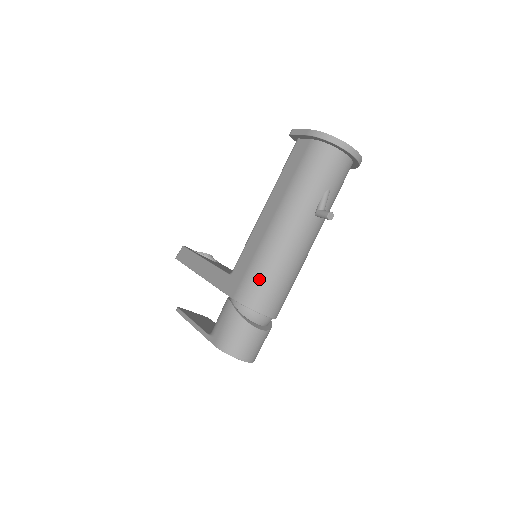
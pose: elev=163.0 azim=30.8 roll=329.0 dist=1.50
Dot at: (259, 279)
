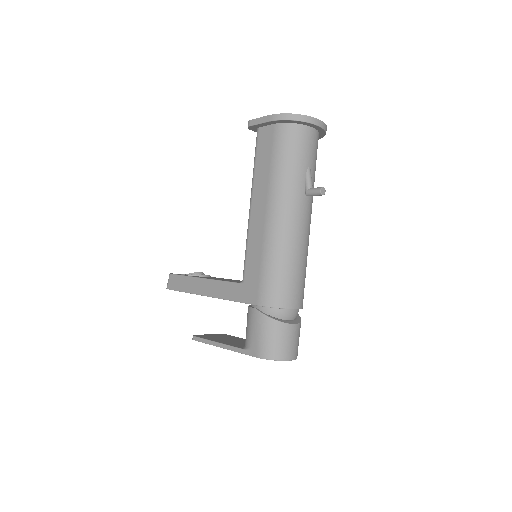
Dot at: (277, 276)
